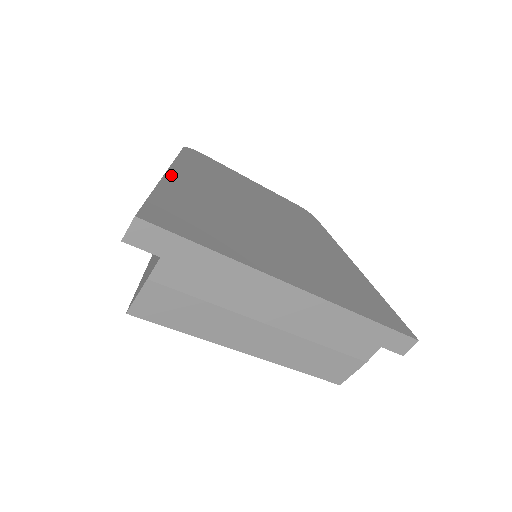
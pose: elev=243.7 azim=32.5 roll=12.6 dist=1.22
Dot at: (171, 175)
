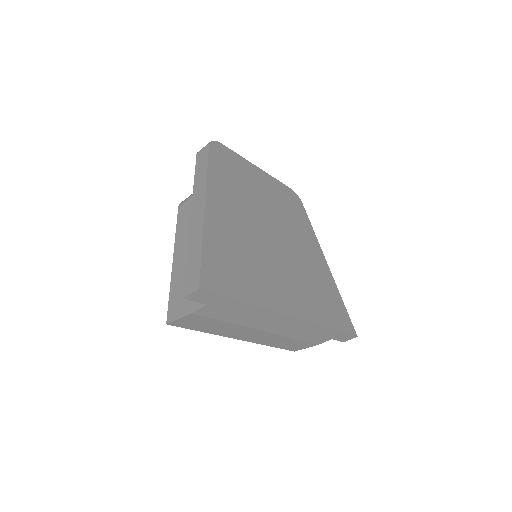
Dot at: (209, 205)
